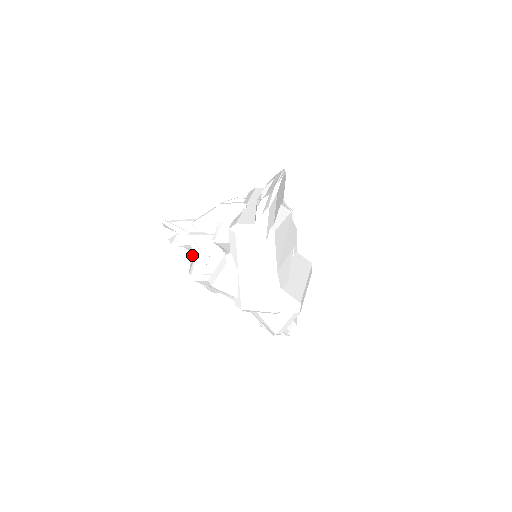
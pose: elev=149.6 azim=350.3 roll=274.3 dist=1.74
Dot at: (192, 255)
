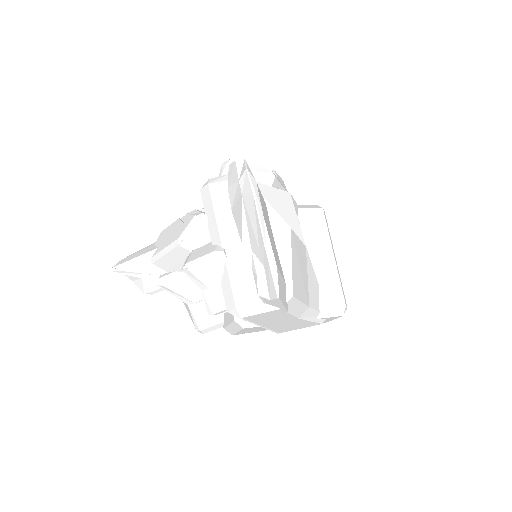
Dot at: occluded
